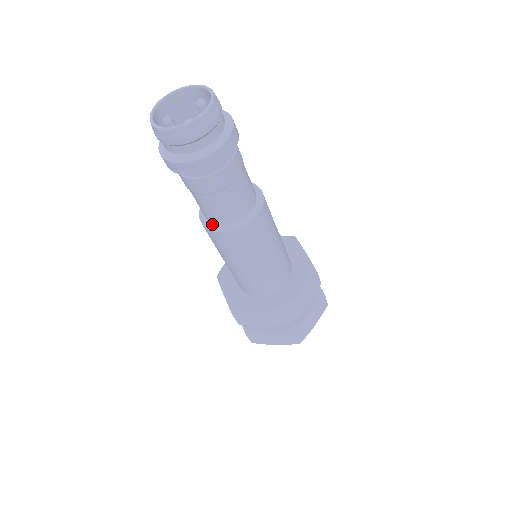
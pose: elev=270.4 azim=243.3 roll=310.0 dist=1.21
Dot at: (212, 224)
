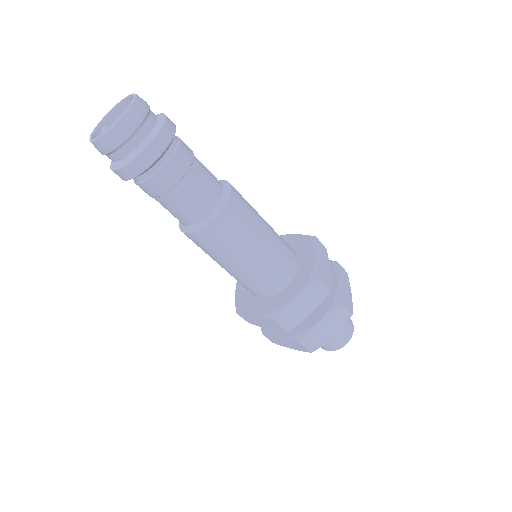
Dot at: (182, 224)
